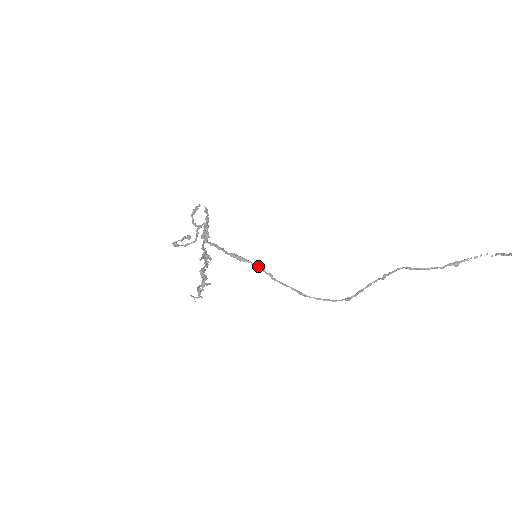
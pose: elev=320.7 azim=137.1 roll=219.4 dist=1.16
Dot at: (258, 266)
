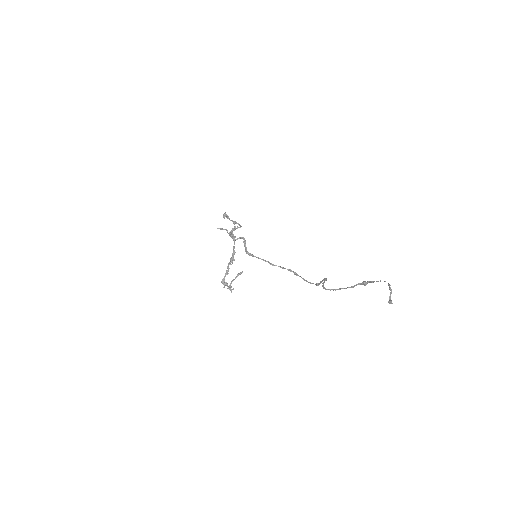
Dot at: (262, 259)
